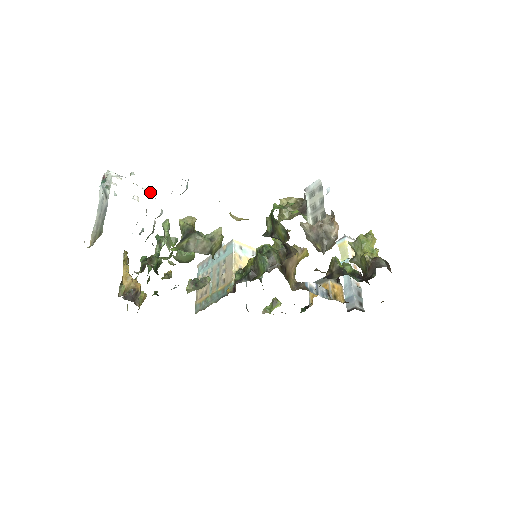
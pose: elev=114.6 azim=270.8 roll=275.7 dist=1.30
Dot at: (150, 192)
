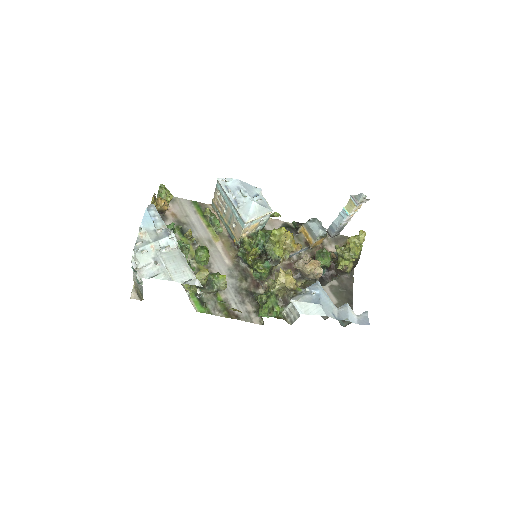
Dot at: (172, 249)
